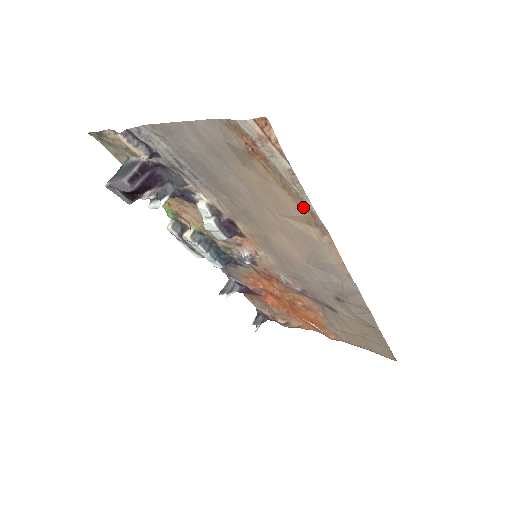
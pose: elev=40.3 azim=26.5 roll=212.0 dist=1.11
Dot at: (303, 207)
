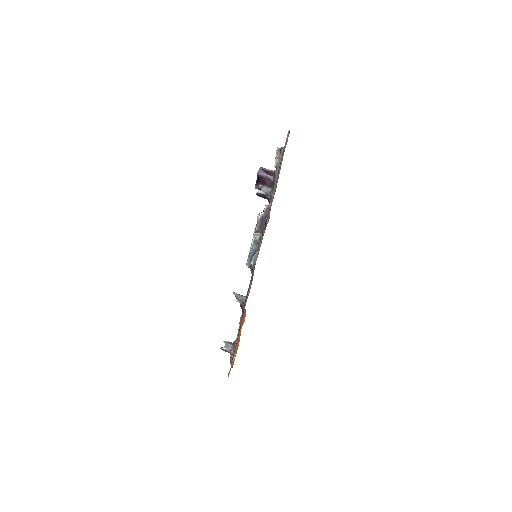
Dot at: occluded
